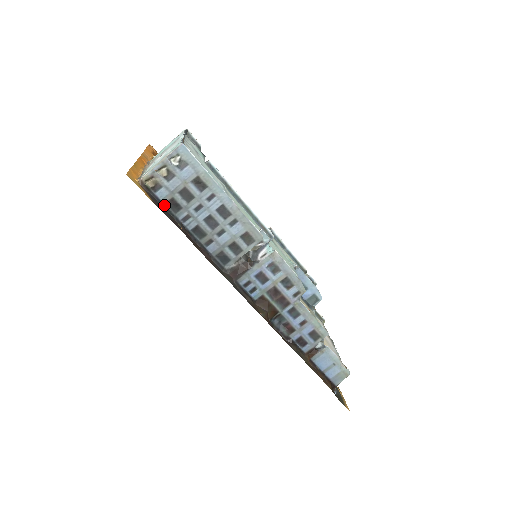
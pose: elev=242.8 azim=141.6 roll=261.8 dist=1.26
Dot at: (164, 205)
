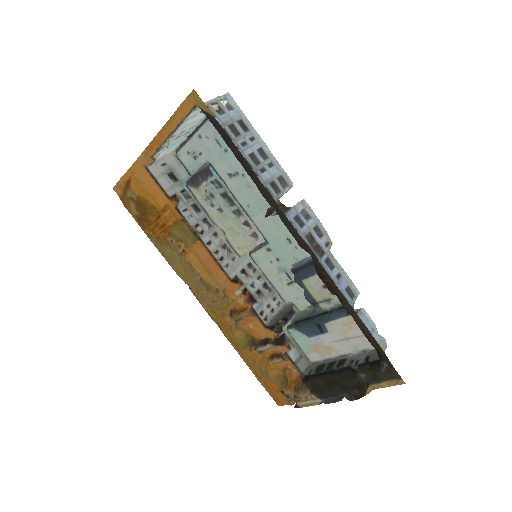
Dot at: occluded
